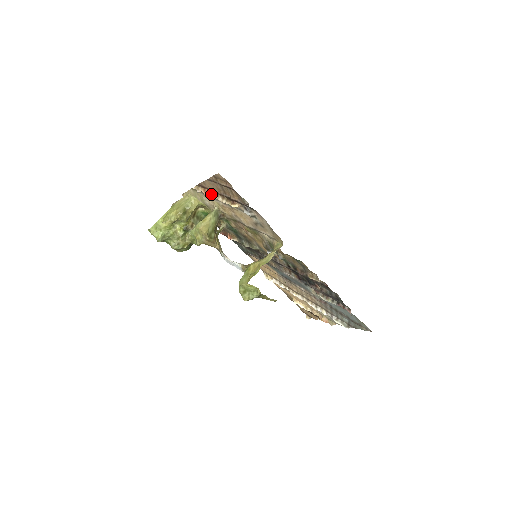
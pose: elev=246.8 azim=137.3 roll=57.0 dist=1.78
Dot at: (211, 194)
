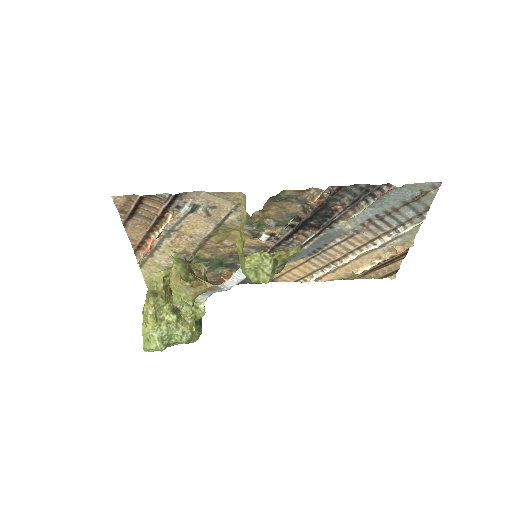
Dot at: (149, 243)
